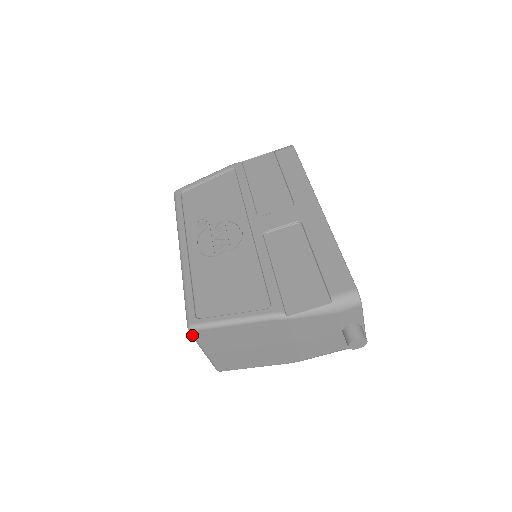
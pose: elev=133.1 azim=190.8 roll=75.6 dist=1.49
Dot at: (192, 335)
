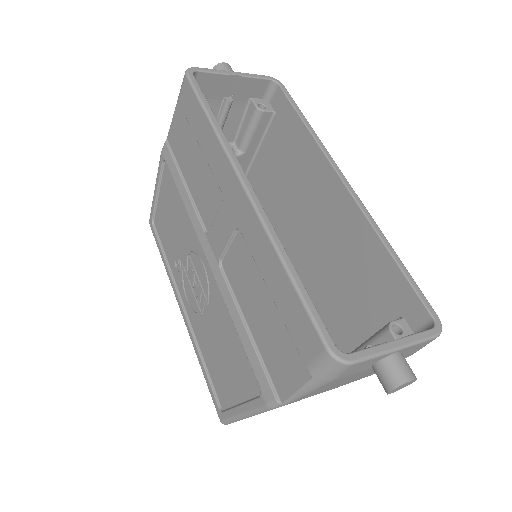
Dot at: occluded
